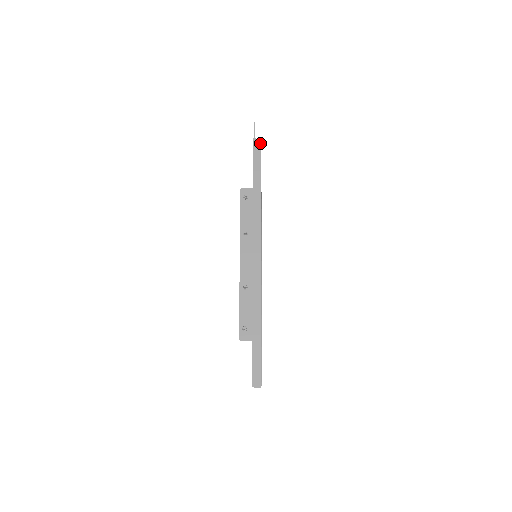
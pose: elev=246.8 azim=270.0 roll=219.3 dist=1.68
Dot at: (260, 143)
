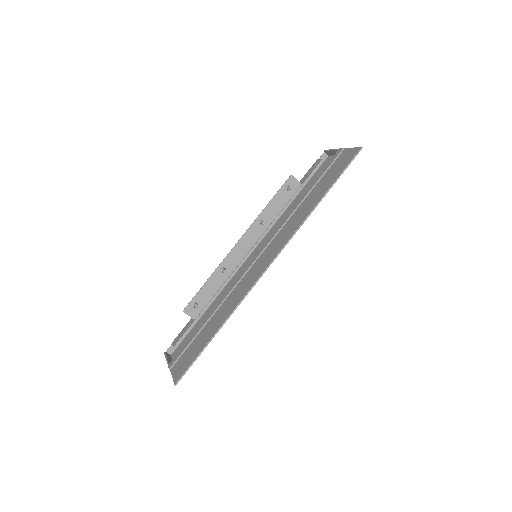
Dot at: occluded
